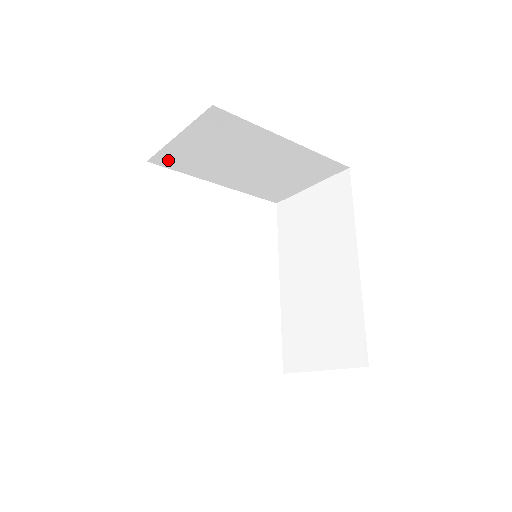
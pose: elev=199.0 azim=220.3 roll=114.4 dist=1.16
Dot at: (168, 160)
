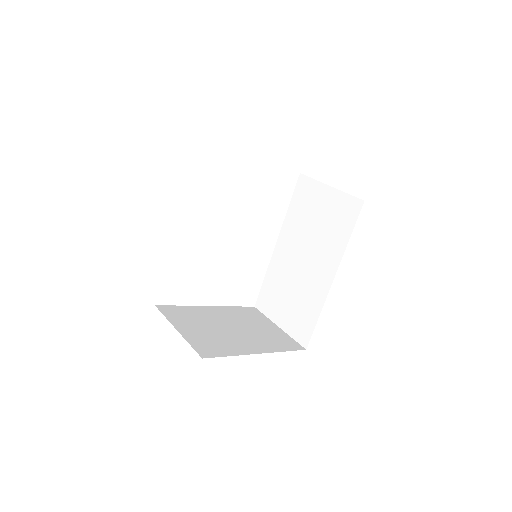
Dot at: occluded
